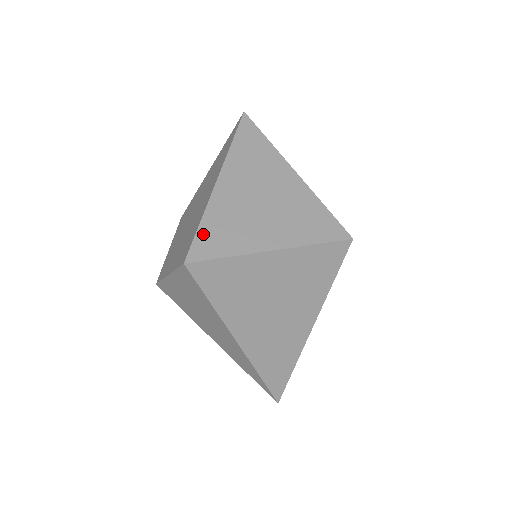
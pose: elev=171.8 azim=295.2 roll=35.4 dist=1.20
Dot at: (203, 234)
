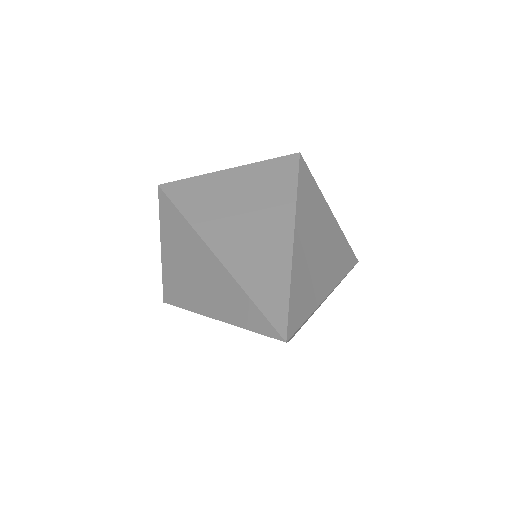
Dot at: occluded
